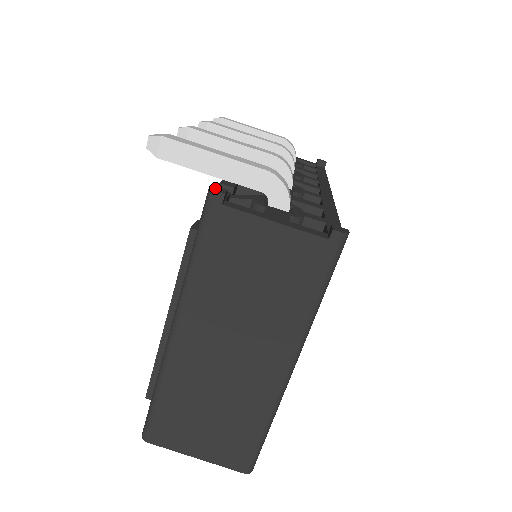
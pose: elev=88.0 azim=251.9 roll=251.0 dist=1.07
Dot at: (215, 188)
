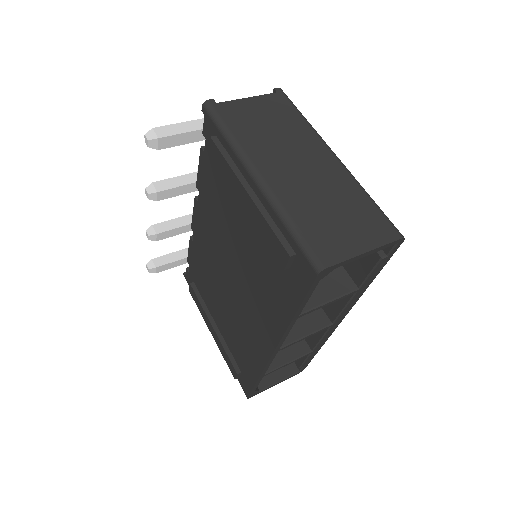
Dot at: (205, 105)
